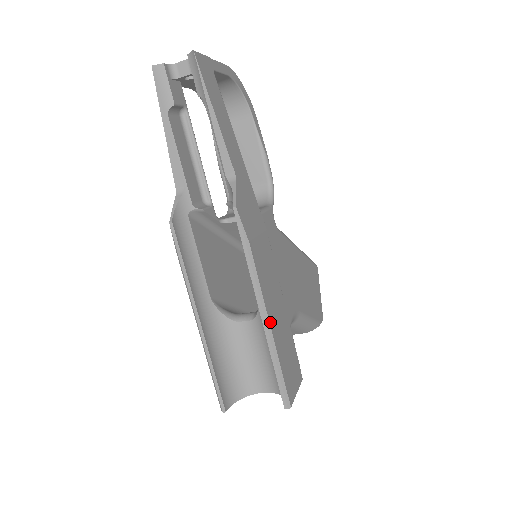
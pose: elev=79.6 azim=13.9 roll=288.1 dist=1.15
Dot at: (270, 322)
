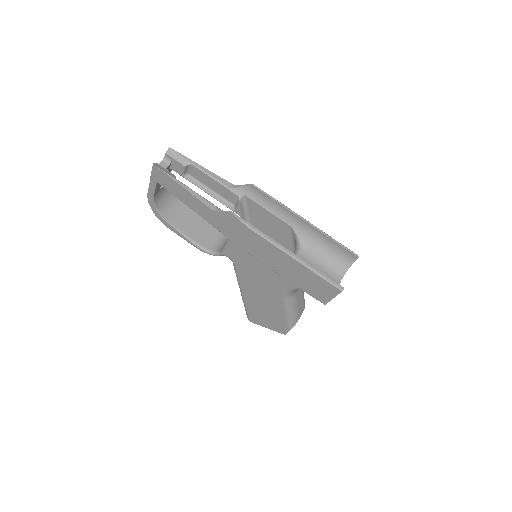
Dot at: (312, 225)
